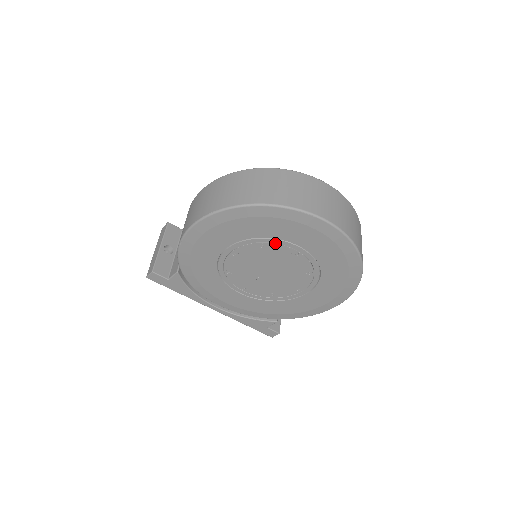
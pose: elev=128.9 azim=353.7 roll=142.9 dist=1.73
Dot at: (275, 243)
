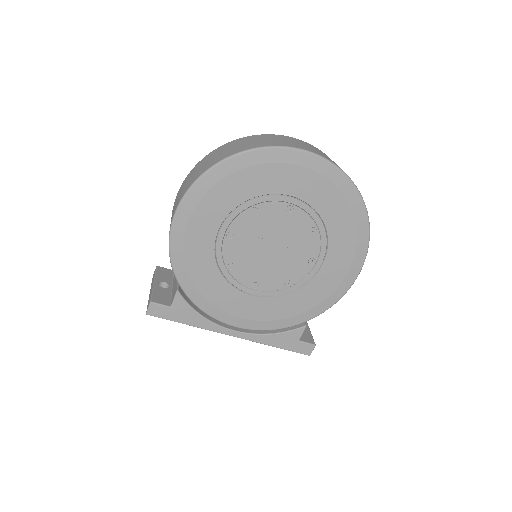
Dot at: (265, 202)
